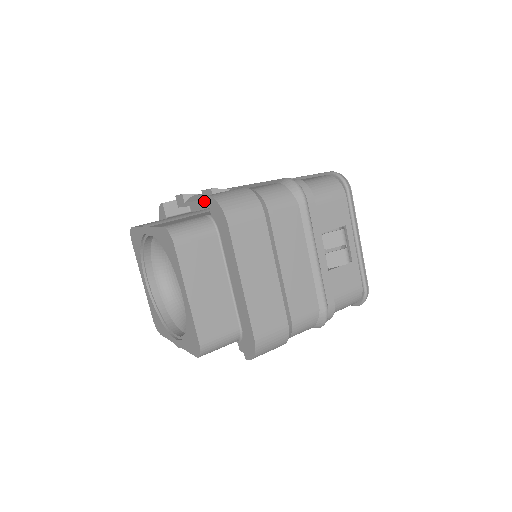
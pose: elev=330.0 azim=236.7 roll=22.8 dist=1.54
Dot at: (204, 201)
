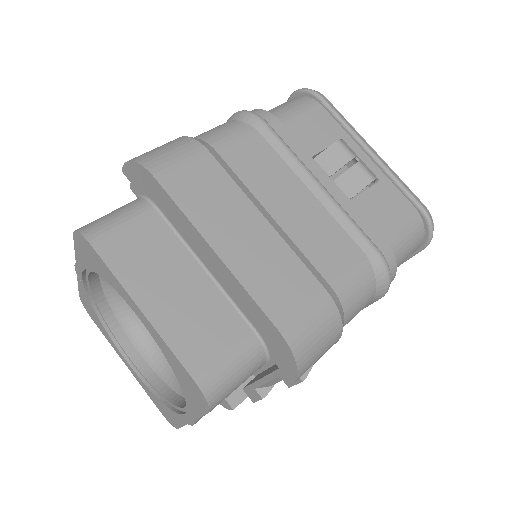
Dot at: occluded
